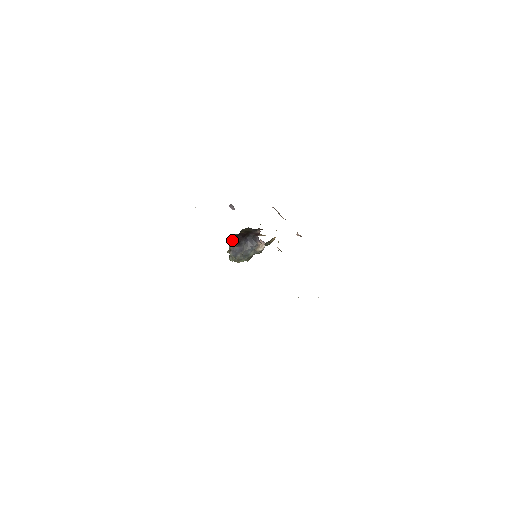
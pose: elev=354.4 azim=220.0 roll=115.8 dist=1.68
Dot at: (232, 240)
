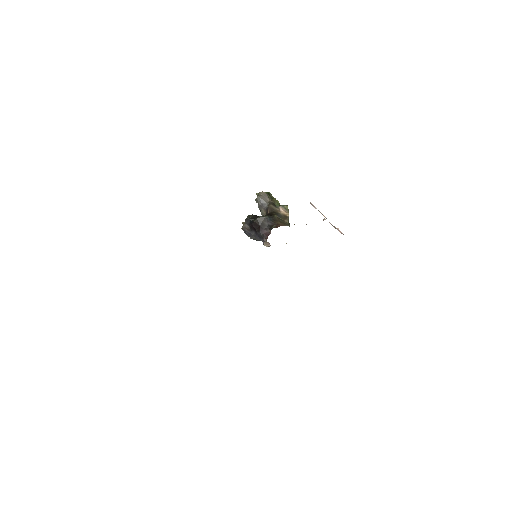
Dot at: (246, 222)
